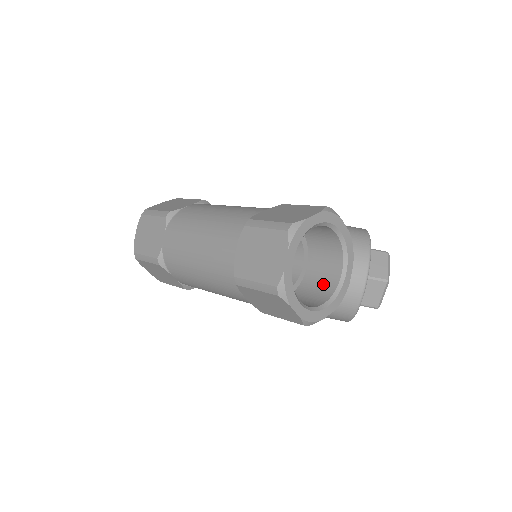
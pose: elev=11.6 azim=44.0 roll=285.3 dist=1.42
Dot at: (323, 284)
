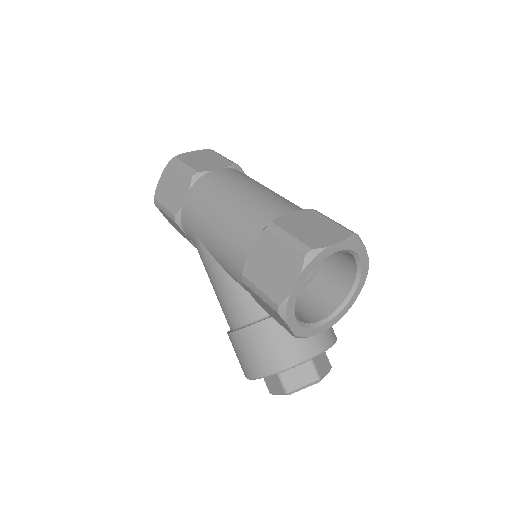
Dot at: (299, 313)
